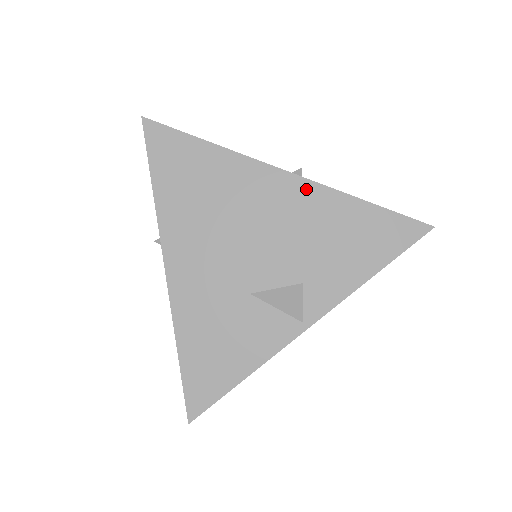
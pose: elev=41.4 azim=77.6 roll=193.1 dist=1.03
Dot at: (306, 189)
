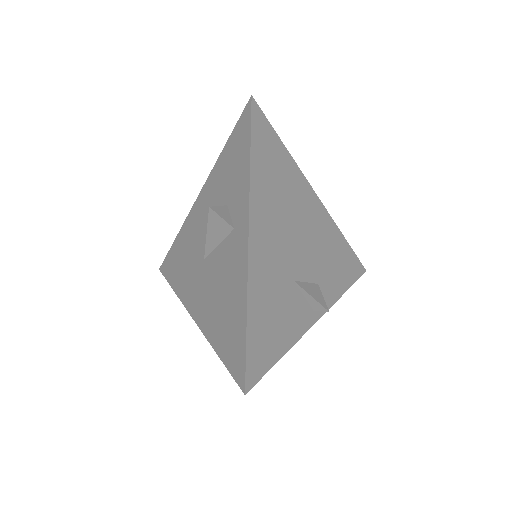
Dot at: (325, 215)
